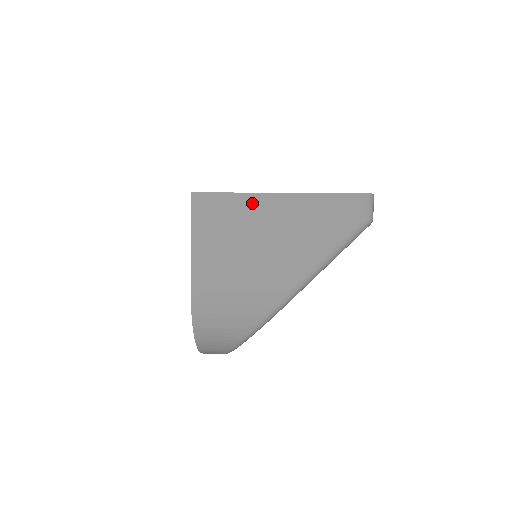
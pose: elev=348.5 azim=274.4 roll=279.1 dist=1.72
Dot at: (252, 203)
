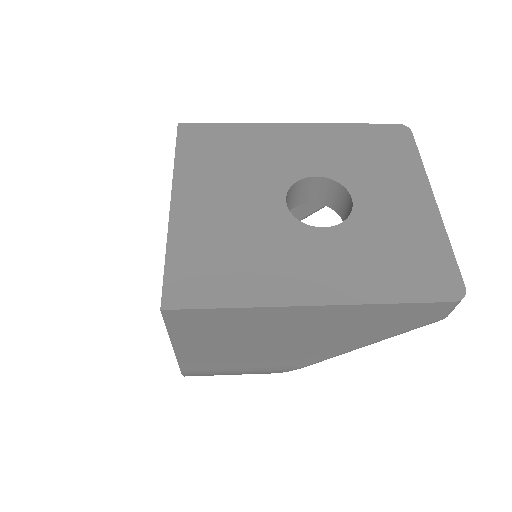
Dot at: (266, 315)
